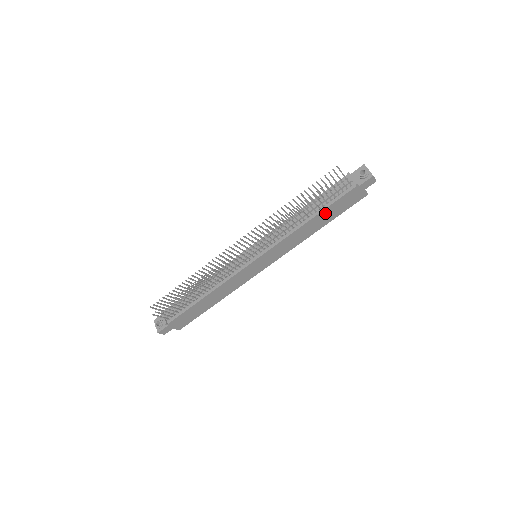
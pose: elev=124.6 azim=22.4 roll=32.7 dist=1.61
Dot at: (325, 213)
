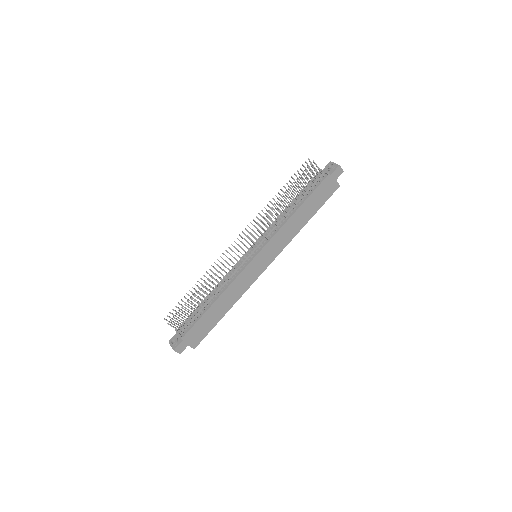
Dot at: (308, 204)
